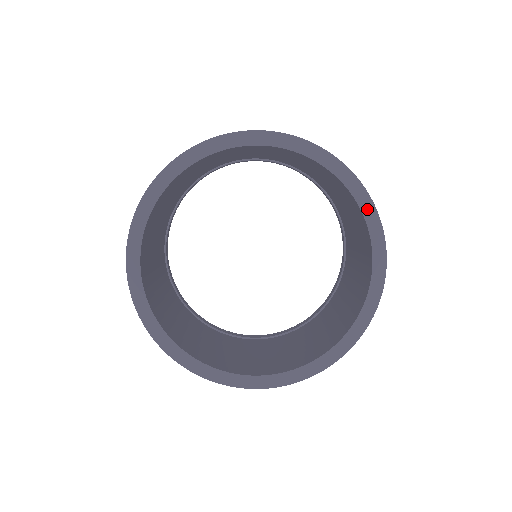
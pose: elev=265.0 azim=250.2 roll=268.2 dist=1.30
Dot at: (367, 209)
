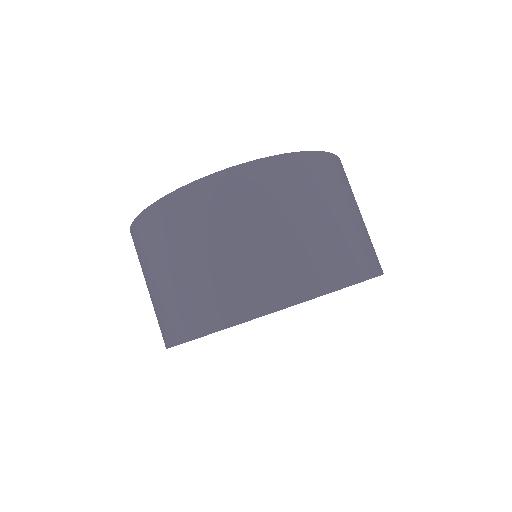
Dot at: occluded
